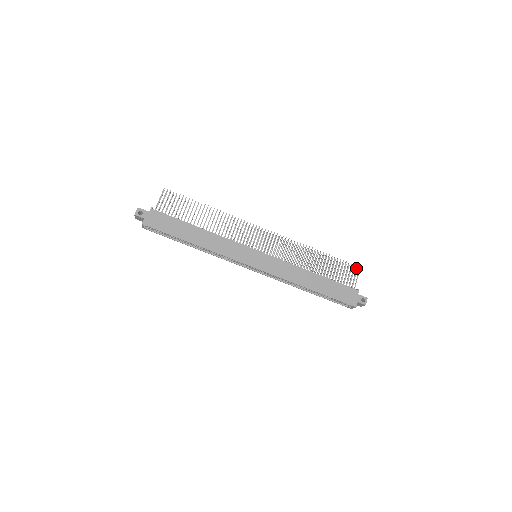
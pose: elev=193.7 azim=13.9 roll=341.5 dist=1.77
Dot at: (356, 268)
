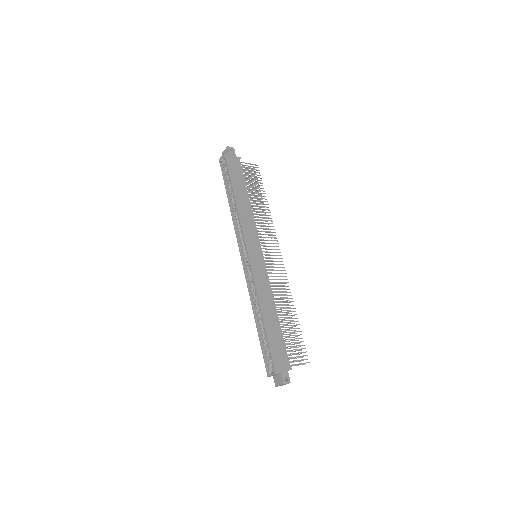
Dot at: occluded
